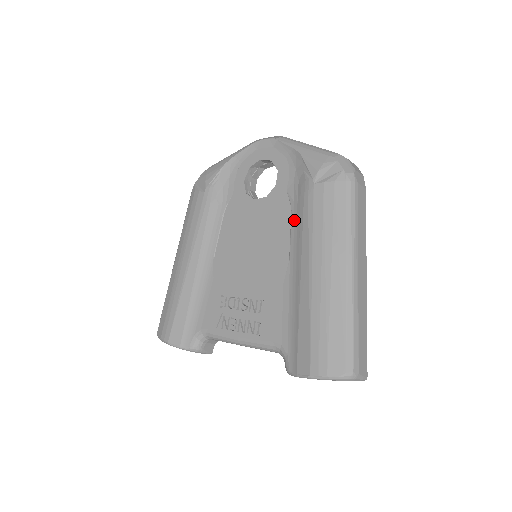
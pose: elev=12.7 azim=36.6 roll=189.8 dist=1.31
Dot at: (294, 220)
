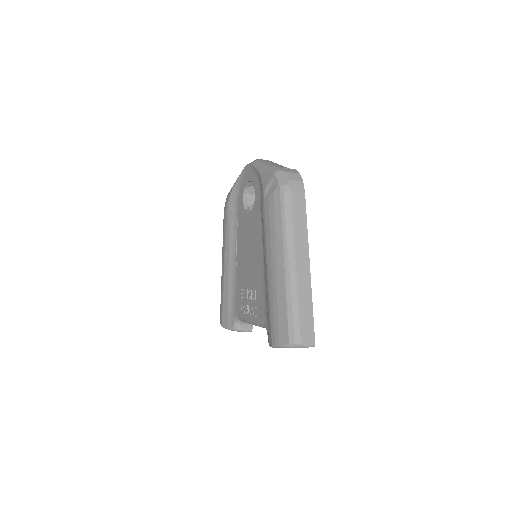
Dot at: (262, 227)
